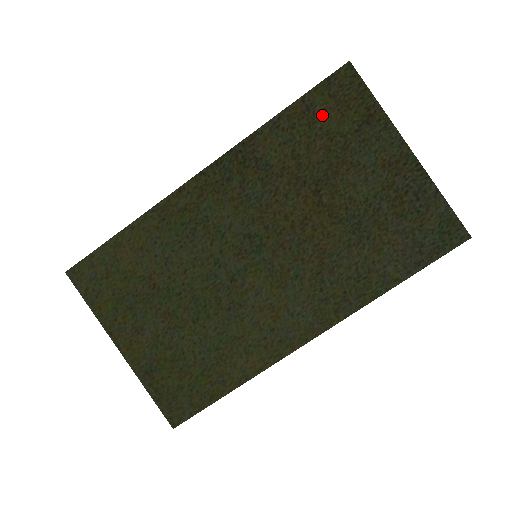
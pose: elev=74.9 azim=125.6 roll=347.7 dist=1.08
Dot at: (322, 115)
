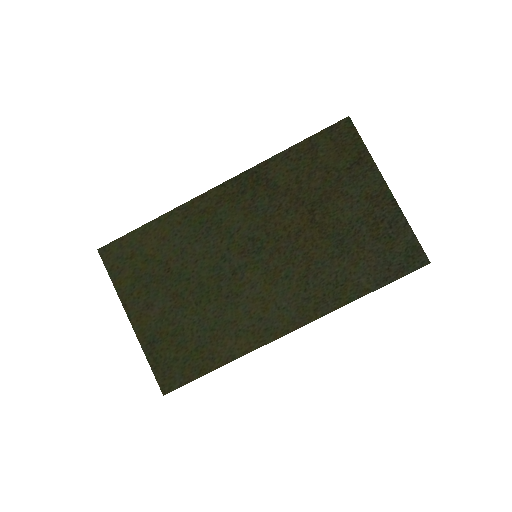
Dot at: (323, 153)
